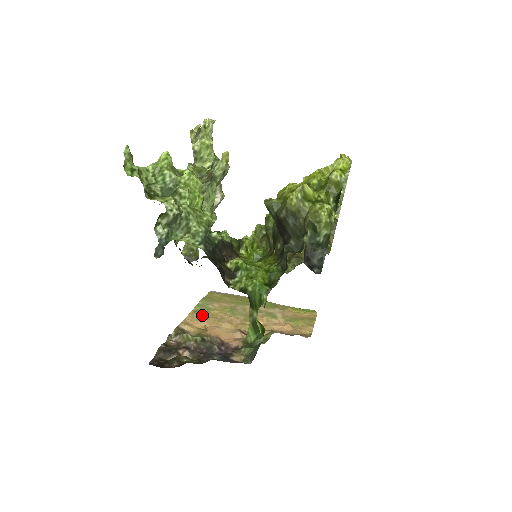
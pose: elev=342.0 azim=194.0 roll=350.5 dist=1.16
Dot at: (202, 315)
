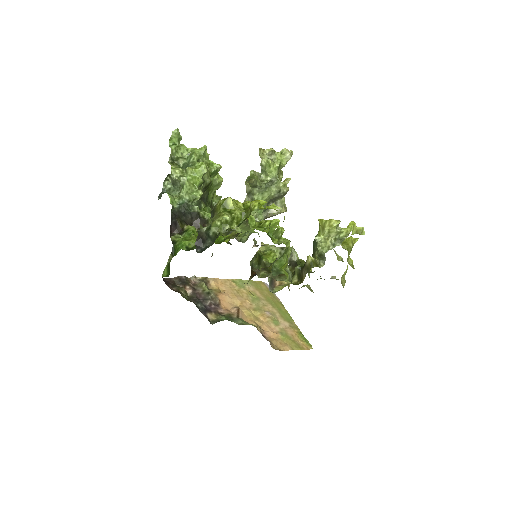
Dot at: (233, 285)
